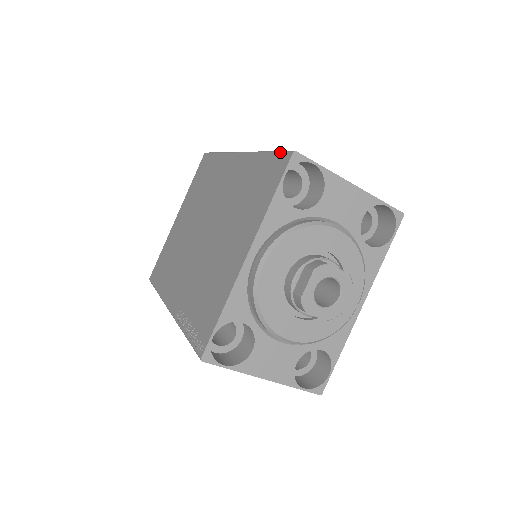
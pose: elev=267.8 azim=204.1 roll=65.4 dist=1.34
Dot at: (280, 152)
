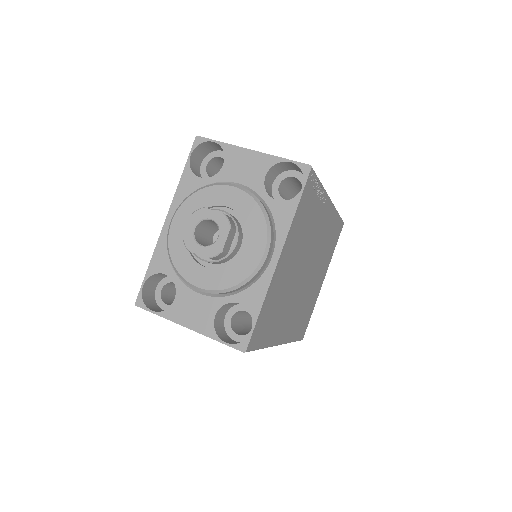
Dot at: occluded
